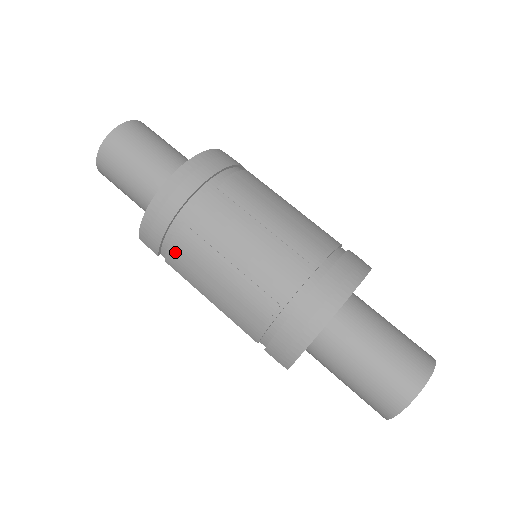
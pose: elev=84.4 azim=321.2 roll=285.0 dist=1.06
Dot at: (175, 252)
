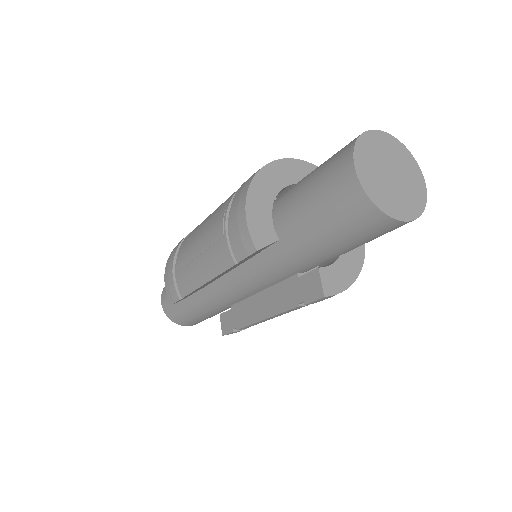
Dot at: (179, 274)
